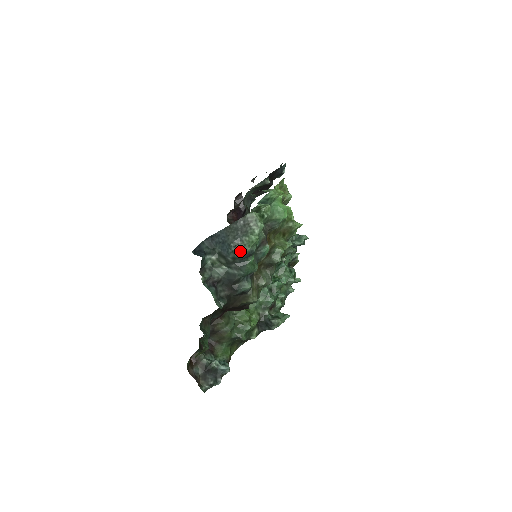
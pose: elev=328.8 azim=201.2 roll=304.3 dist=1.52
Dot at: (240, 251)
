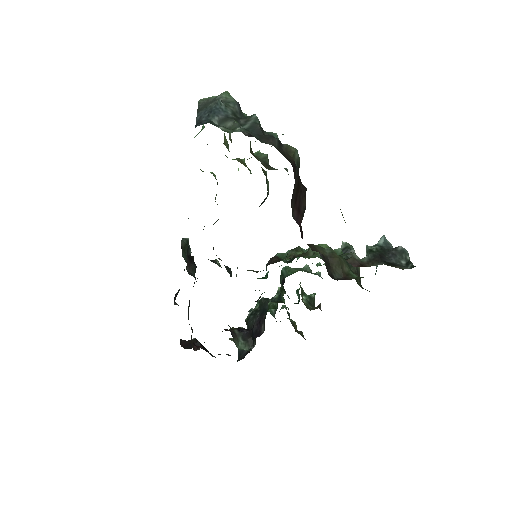
Dot at: (229, 102)
